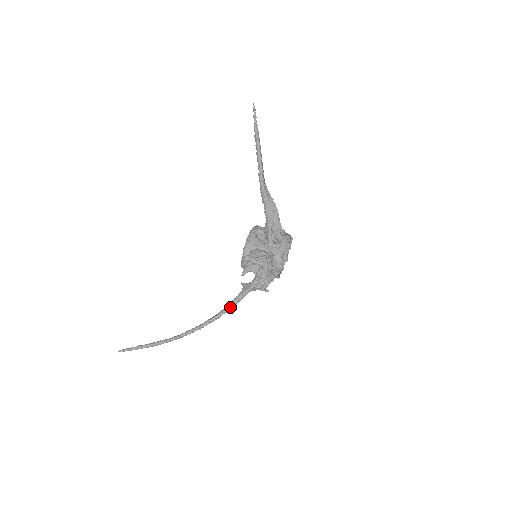
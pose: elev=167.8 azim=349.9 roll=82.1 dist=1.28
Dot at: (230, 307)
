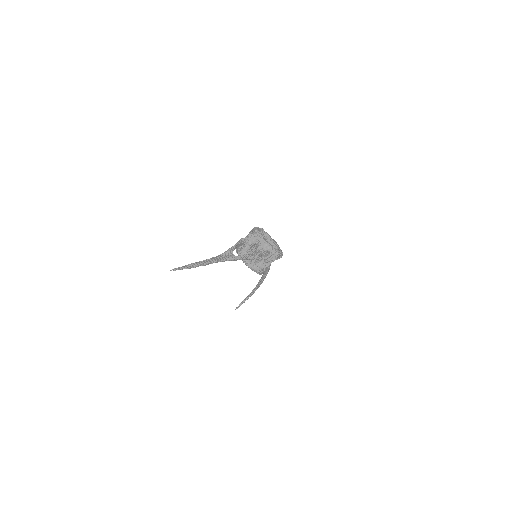
Dot at: occluded
